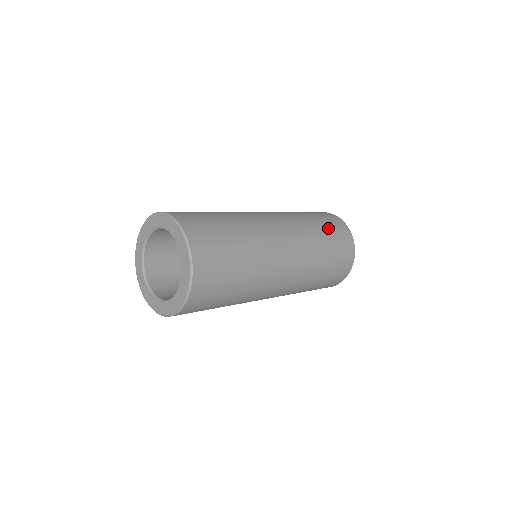
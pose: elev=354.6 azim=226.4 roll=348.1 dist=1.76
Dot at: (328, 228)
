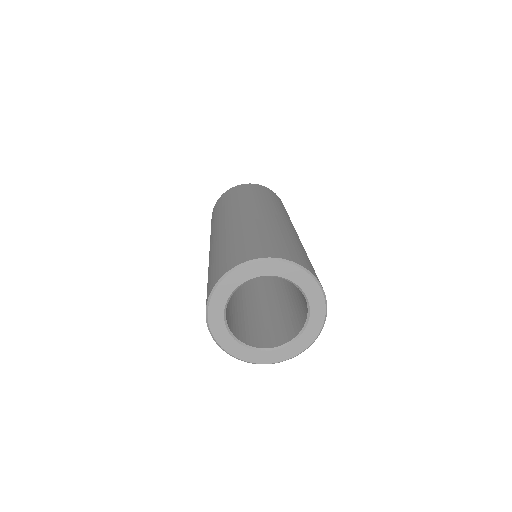
Dot at: (268, 195)
